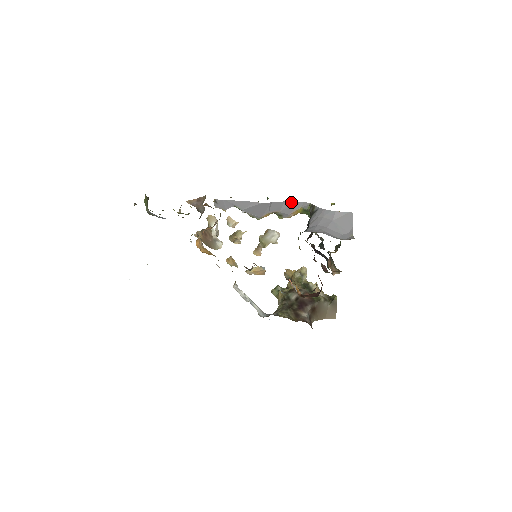
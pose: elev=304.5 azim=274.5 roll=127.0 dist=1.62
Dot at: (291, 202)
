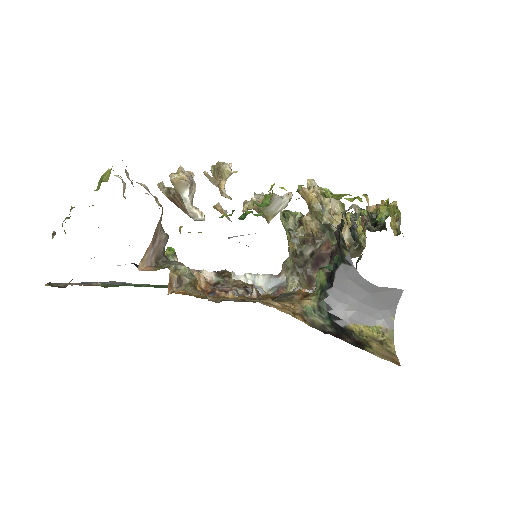
Dot at: occluded
